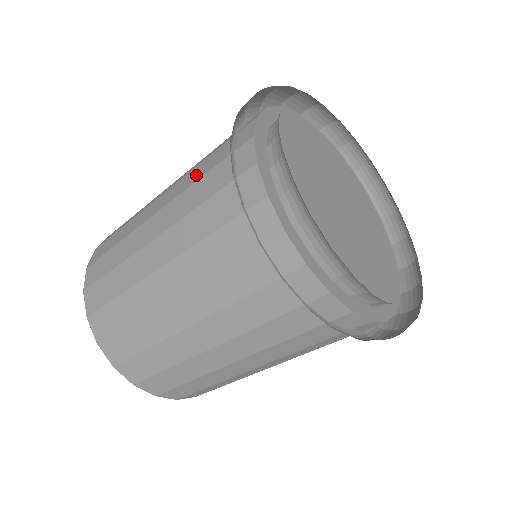
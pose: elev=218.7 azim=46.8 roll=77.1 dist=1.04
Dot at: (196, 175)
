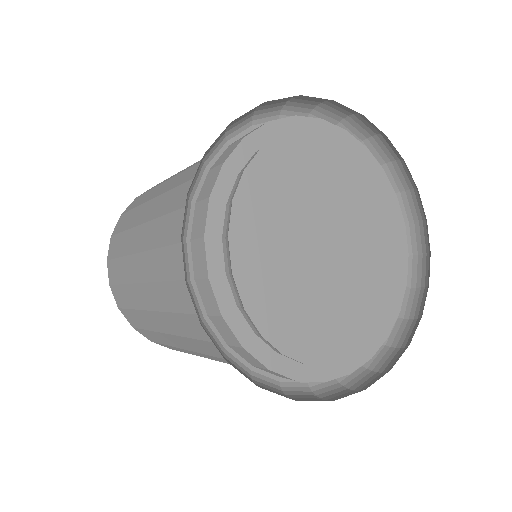
Dot at: (174, 201)
